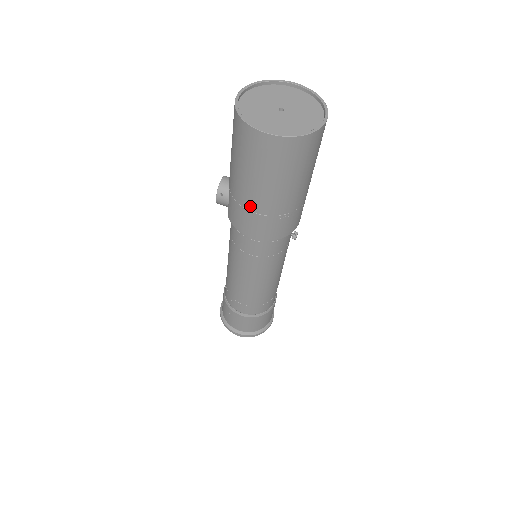
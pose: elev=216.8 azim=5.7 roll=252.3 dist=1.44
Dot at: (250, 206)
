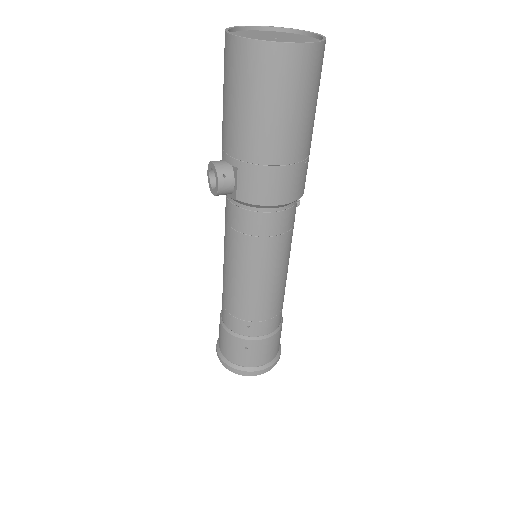
Dot at: (277, 158)
